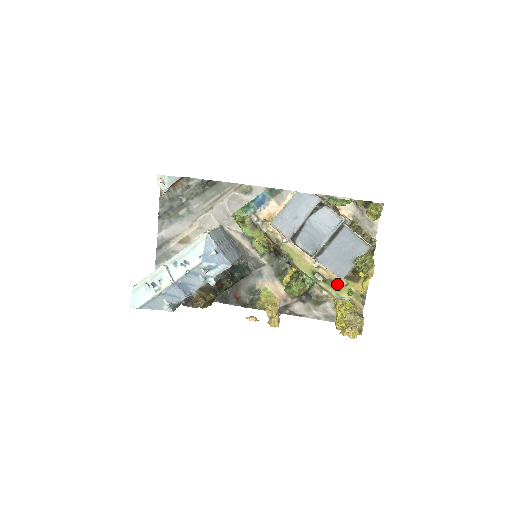
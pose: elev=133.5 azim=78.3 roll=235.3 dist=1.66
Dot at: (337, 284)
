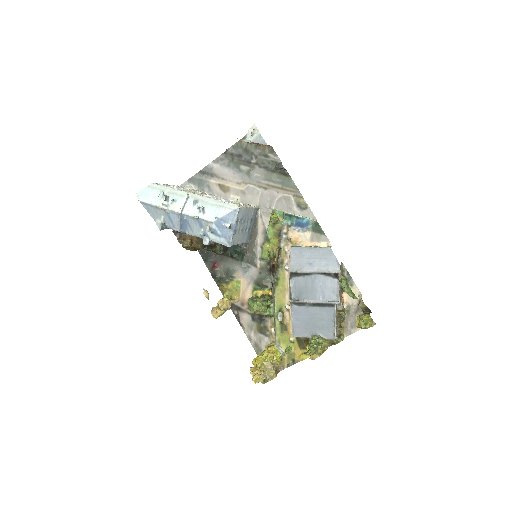
Dot at: (287, 334)
